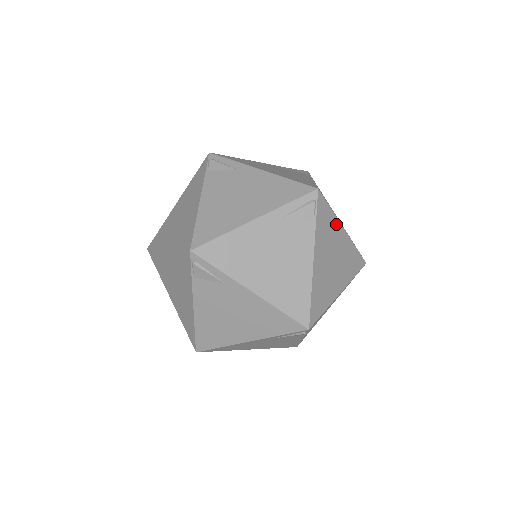
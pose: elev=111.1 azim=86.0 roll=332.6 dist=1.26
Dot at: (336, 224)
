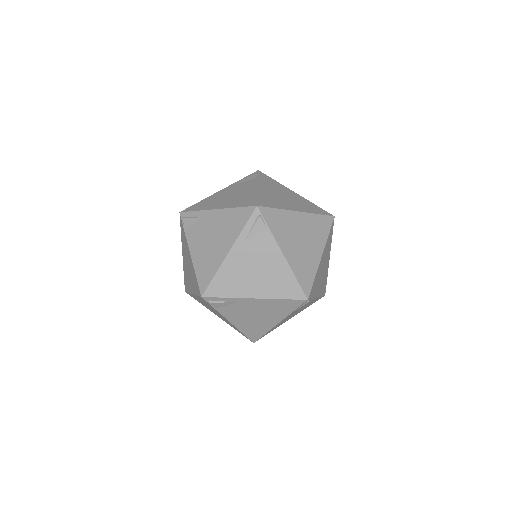
Dot at: (288, 214)
